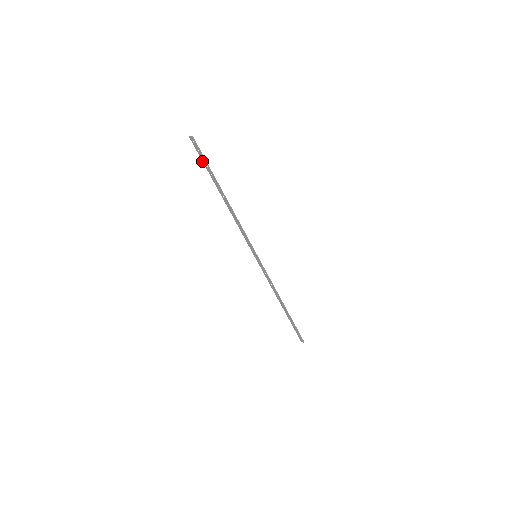
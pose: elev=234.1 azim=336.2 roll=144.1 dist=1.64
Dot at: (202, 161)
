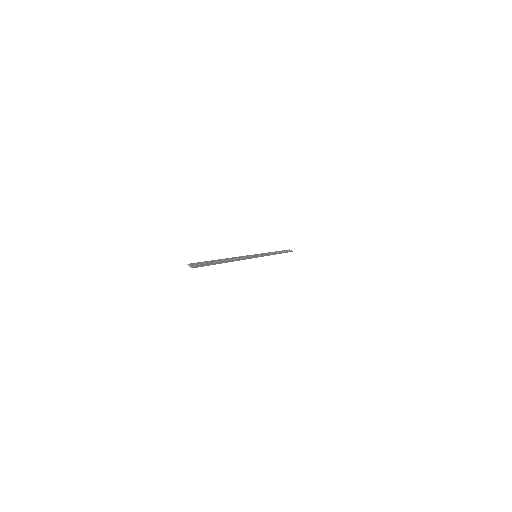
Dot at: (203, 262)
